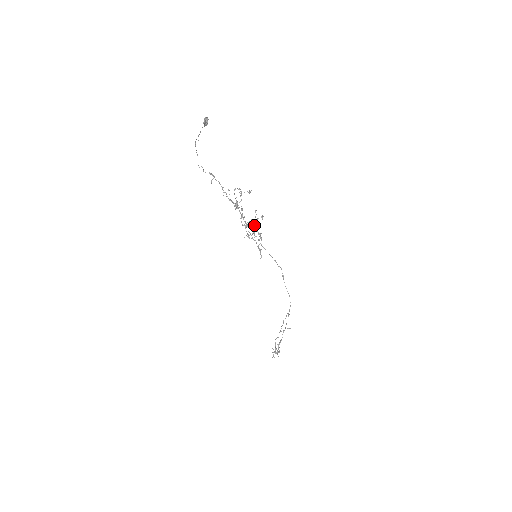
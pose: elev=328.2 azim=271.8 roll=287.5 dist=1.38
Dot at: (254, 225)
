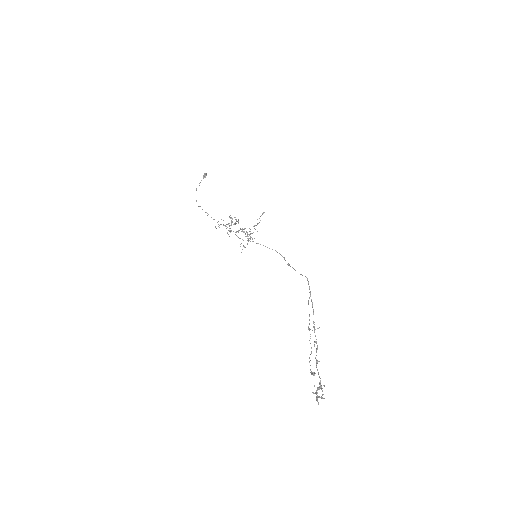
Dot at: (248, 239)
